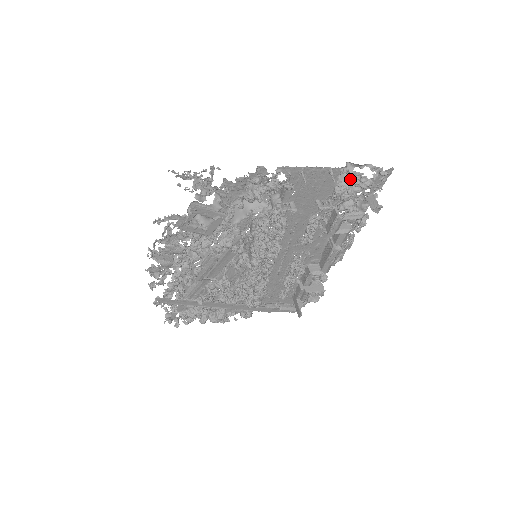
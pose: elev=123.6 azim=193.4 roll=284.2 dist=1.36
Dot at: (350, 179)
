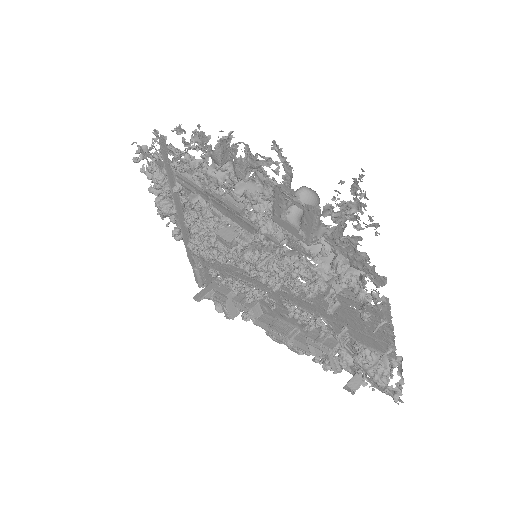
Dot at: (382, 362)
